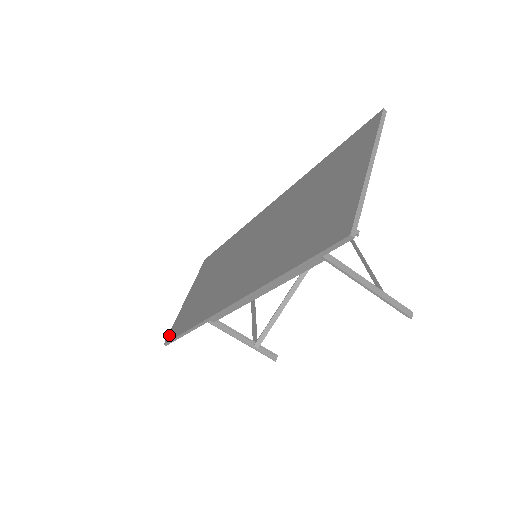
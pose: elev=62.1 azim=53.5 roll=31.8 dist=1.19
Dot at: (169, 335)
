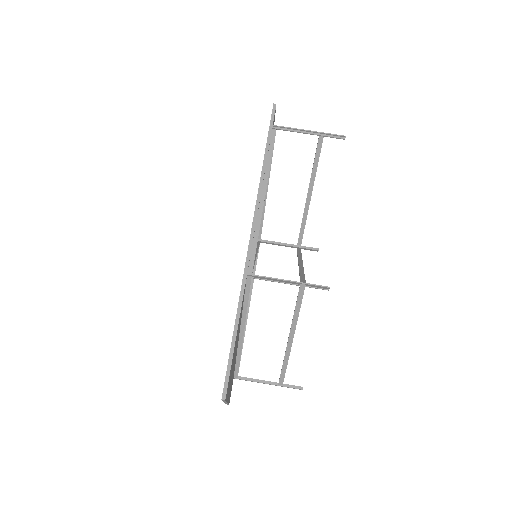
Dot at: occluded
